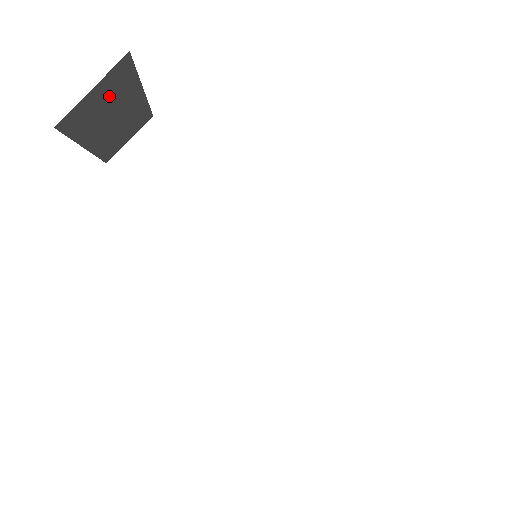
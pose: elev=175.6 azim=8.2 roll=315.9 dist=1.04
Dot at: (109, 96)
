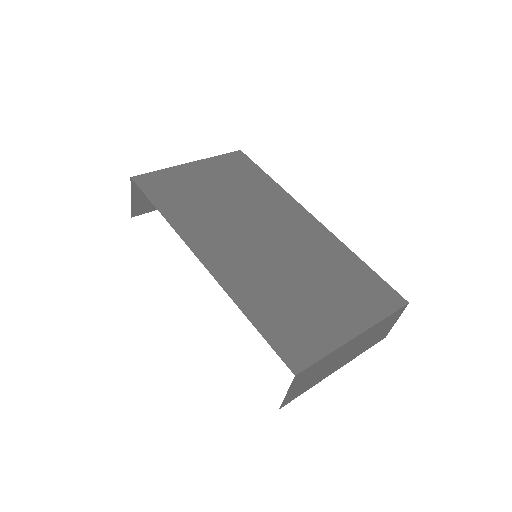
Dot at: occluded
